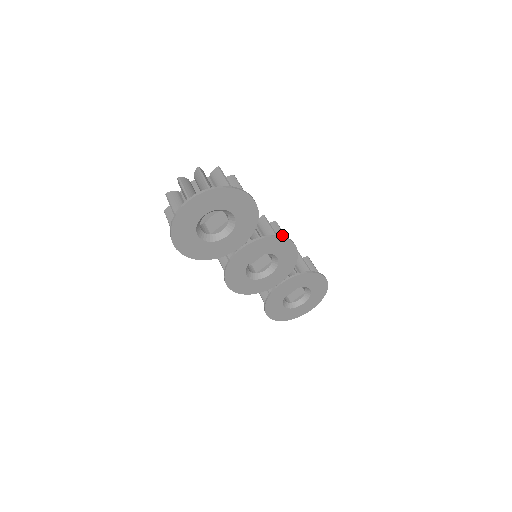
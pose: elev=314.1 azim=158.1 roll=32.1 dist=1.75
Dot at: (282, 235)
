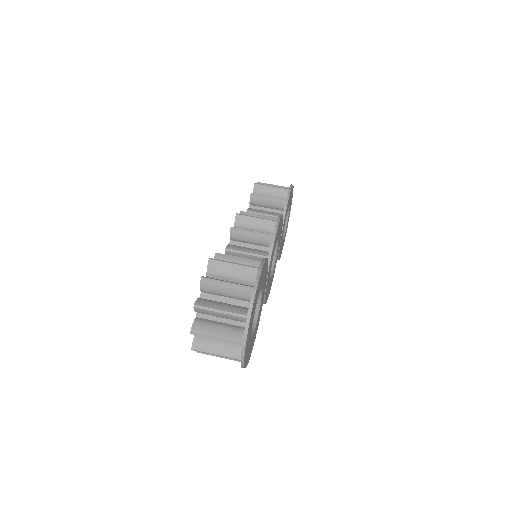
Dot at: (261, 222)
